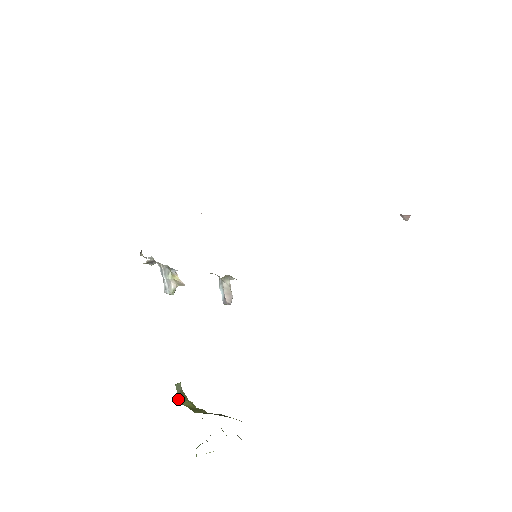
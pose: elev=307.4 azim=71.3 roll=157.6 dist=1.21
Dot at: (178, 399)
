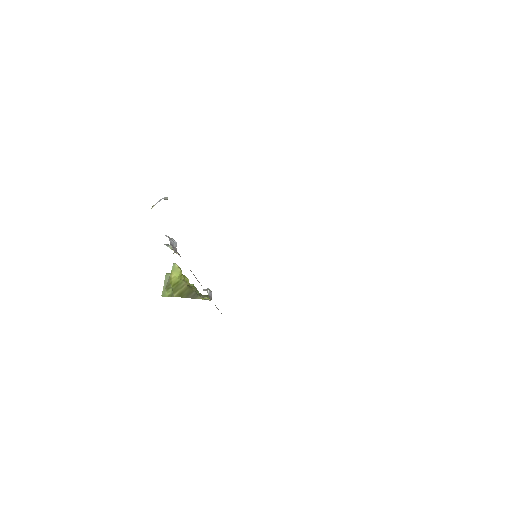
Dot at: (161, 295)
